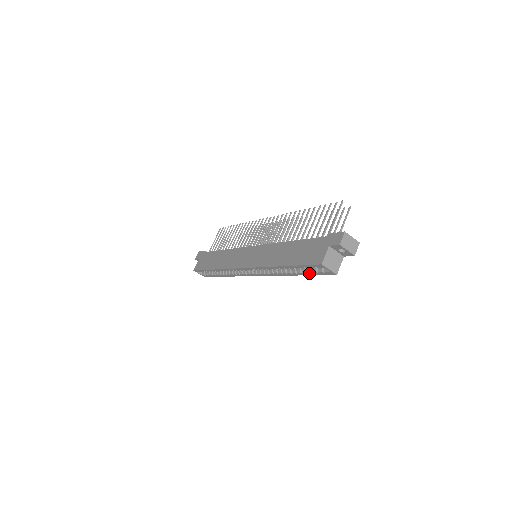
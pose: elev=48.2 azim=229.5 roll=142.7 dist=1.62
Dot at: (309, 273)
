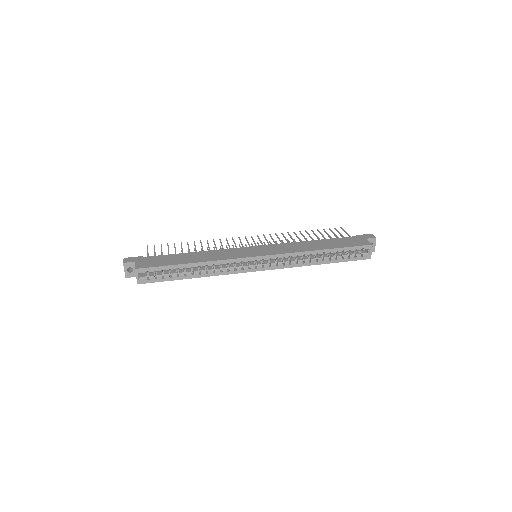
Dot at: (344, 259)
